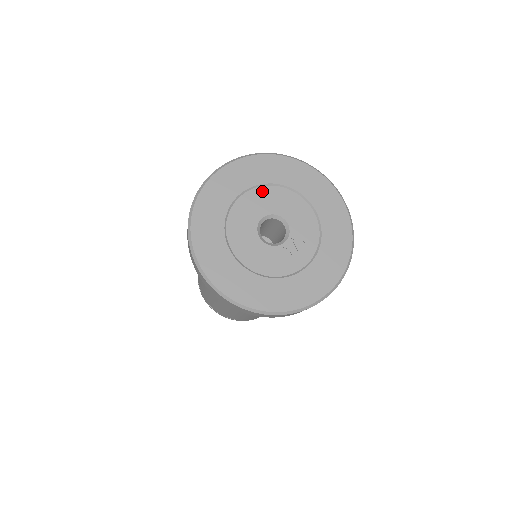
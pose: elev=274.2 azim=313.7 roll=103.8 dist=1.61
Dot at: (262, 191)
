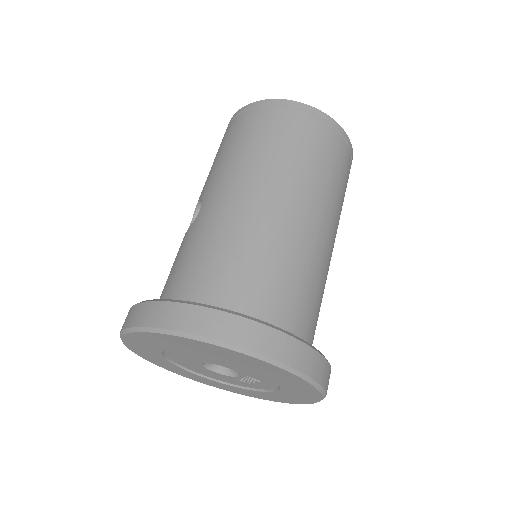
Dot at: (186, 351)
